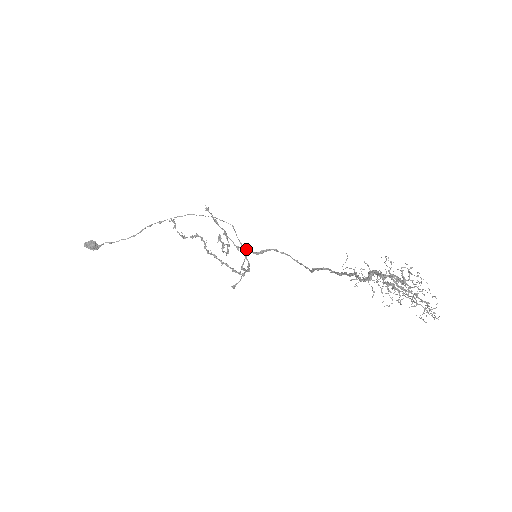
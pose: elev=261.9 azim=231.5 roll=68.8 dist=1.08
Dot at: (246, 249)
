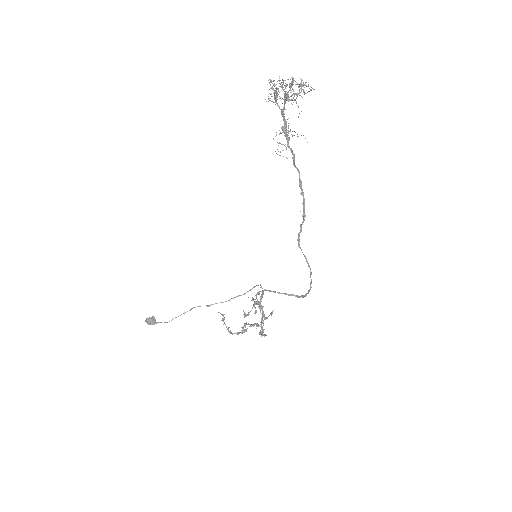
Dot at: (265, 289)
